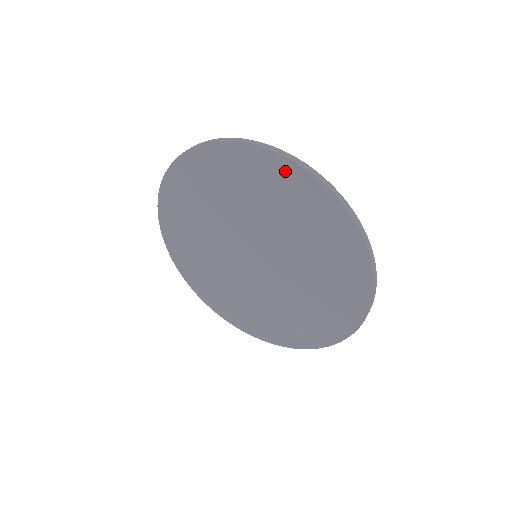
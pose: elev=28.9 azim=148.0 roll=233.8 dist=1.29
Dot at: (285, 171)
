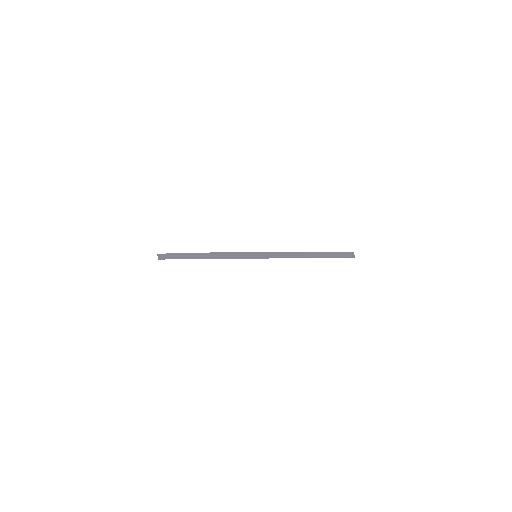
Dot at: occluded
